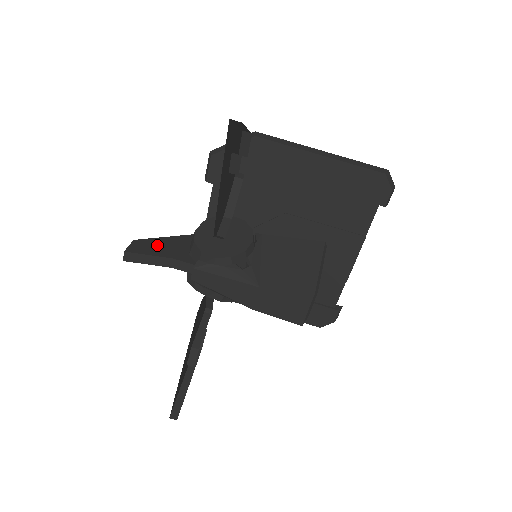
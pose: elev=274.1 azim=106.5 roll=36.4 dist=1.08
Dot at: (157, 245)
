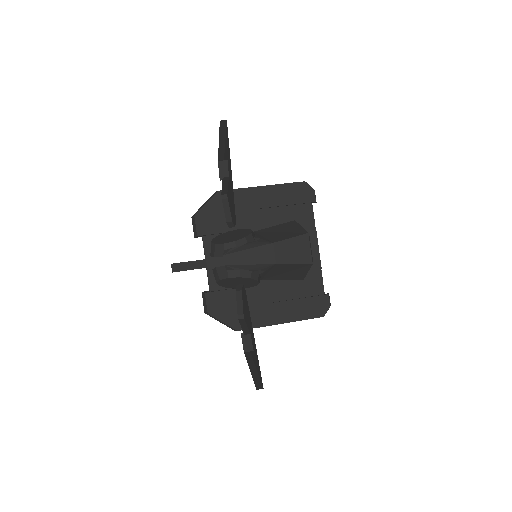
Dot at: occluded
